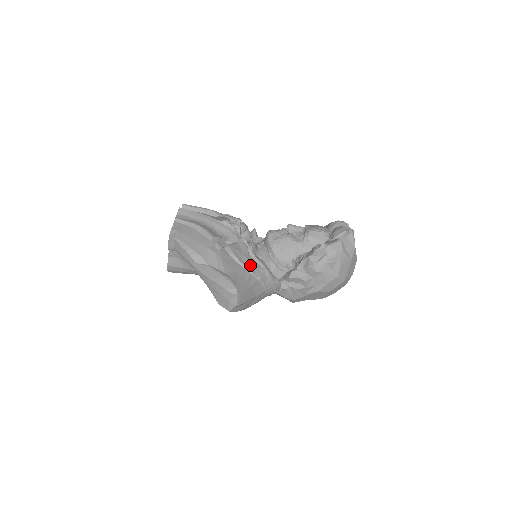
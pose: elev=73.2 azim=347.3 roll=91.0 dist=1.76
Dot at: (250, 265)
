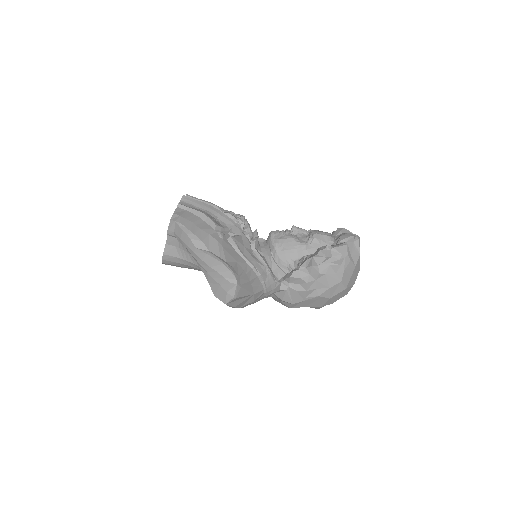
Dot at: (251, 259)
